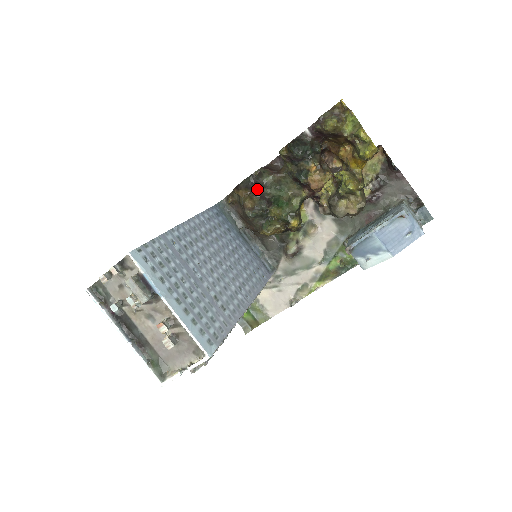
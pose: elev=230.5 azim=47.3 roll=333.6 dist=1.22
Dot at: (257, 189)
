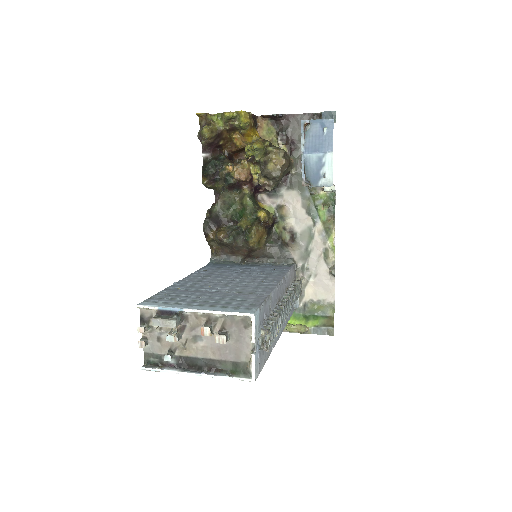
Dot at: (217, 222)
